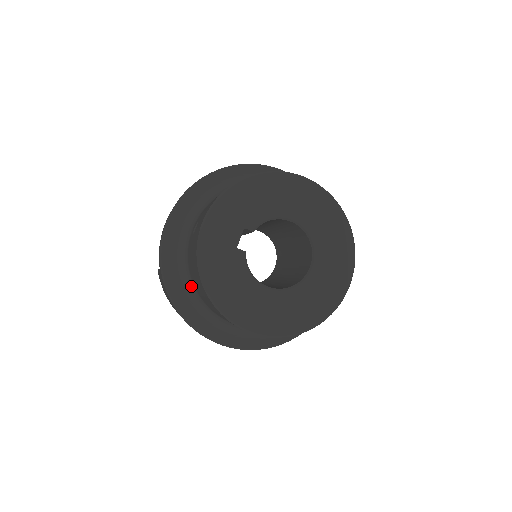
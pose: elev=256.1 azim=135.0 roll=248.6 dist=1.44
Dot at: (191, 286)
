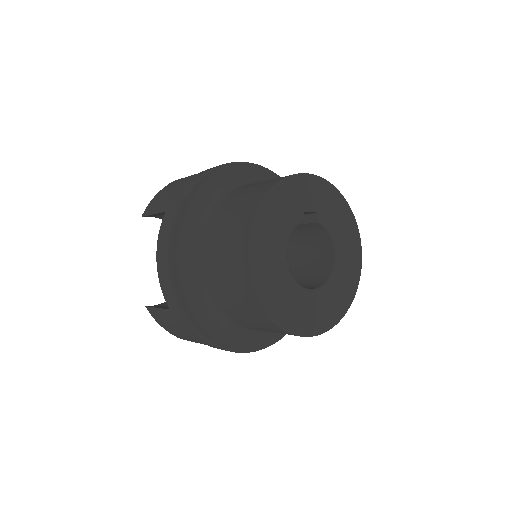
Dot at: (215, 201)
